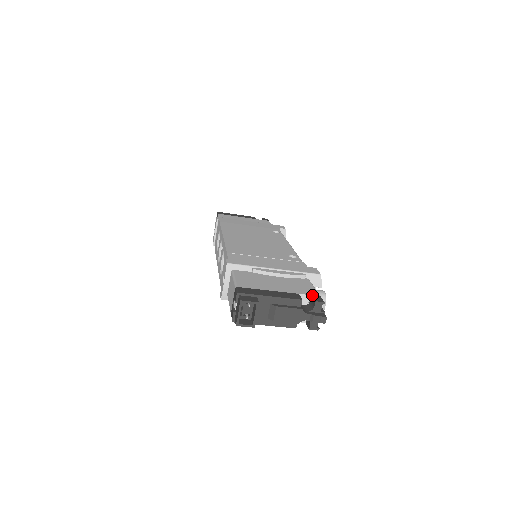
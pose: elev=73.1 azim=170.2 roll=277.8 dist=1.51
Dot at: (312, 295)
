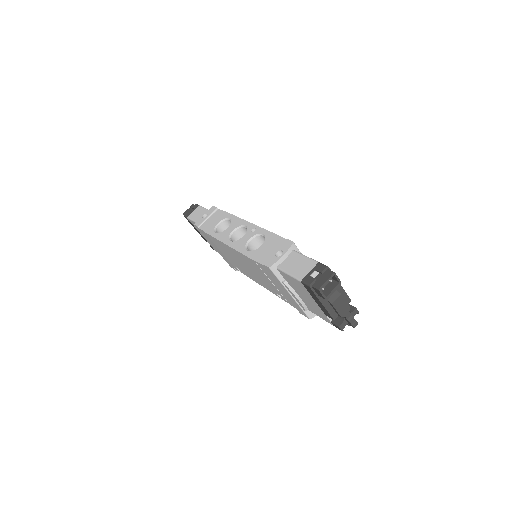
Dot at: occluded
